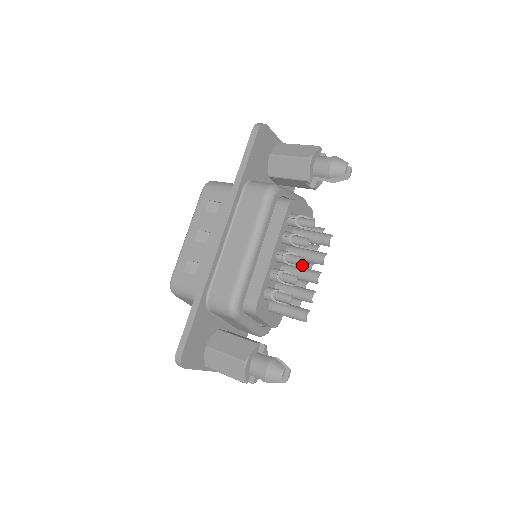
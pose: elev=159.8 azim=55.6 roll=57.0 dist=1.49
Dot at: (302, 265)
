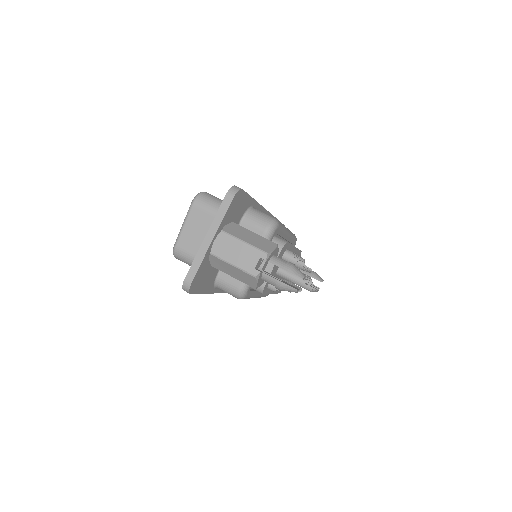
Dot at: occluded
